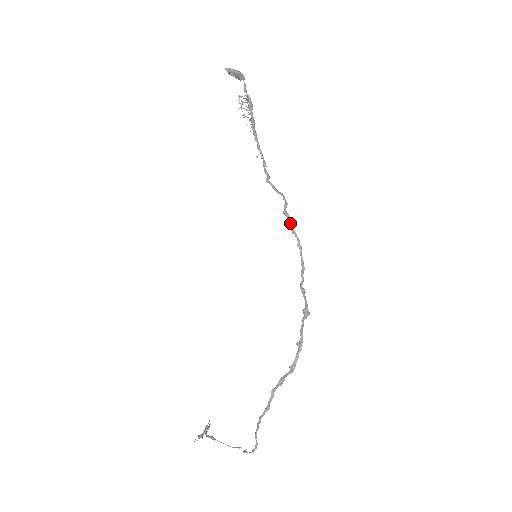
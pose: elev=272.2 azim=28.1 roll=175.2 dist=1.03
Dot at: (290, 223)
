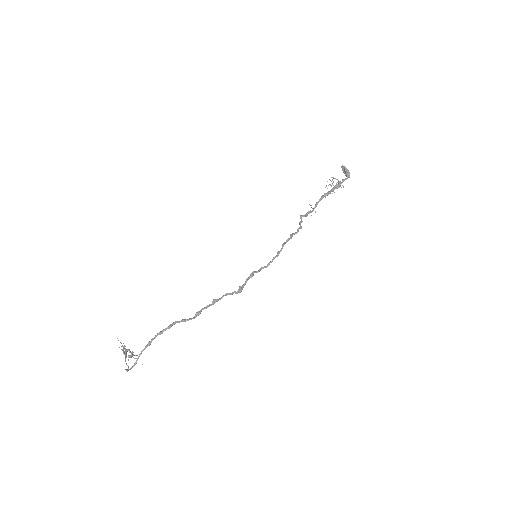
Dot at: (287, 240)
